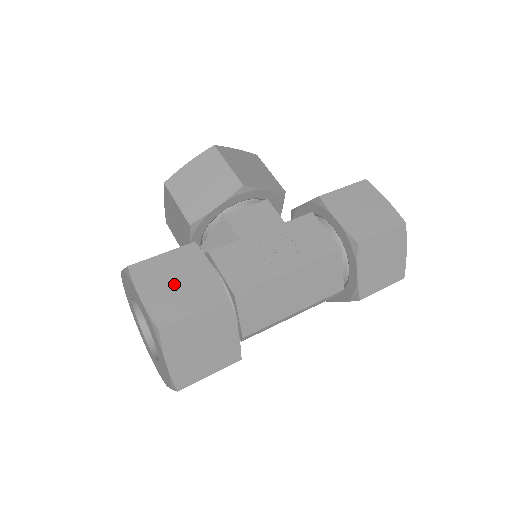
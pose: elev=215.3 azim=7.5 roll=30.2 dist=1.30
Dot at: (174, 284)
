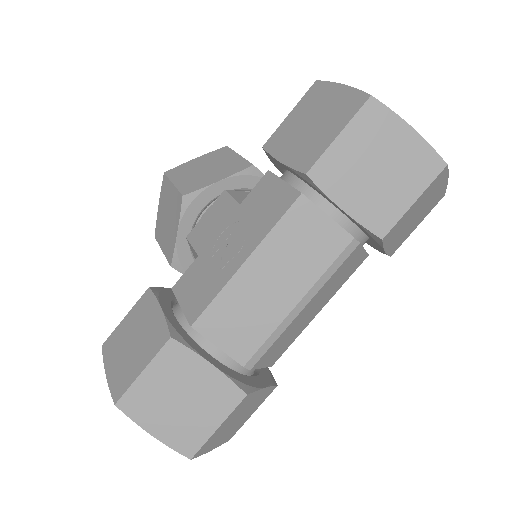
Dot at: (130, 345)
